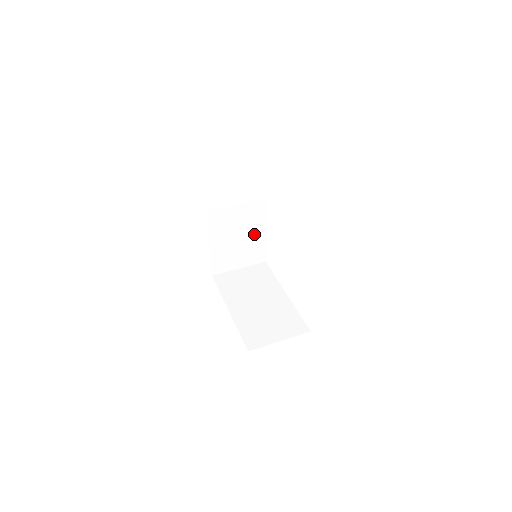
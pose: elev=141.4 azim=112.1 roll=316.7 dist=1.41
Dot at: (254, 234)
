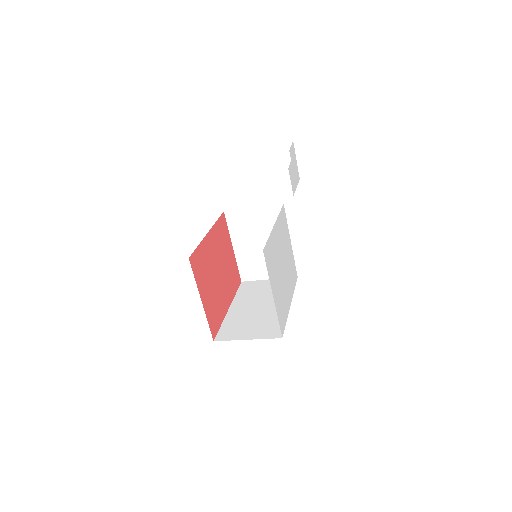
Dot at: occluded
